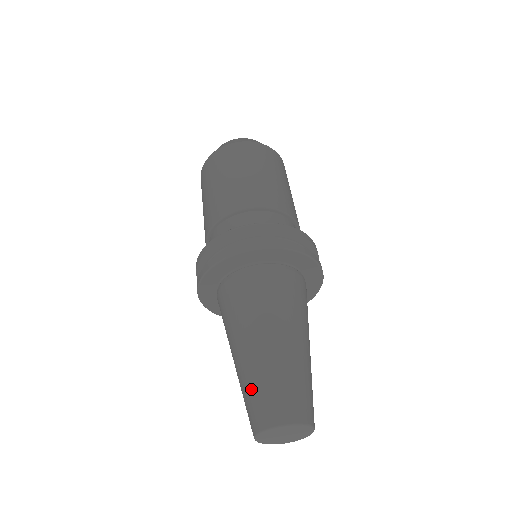
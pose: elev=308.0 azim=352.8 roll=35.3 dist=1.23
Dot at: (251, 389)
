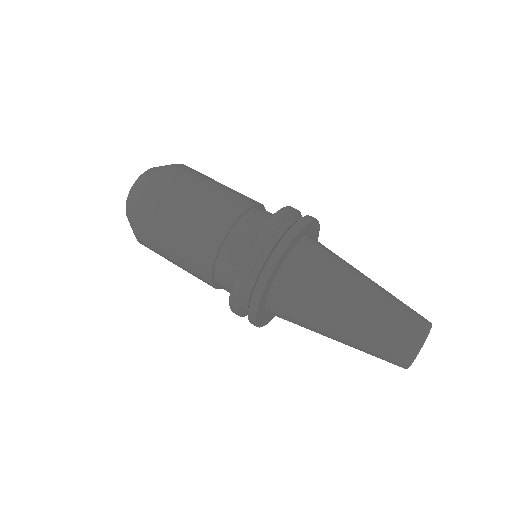
Dot at: (377, 345)
